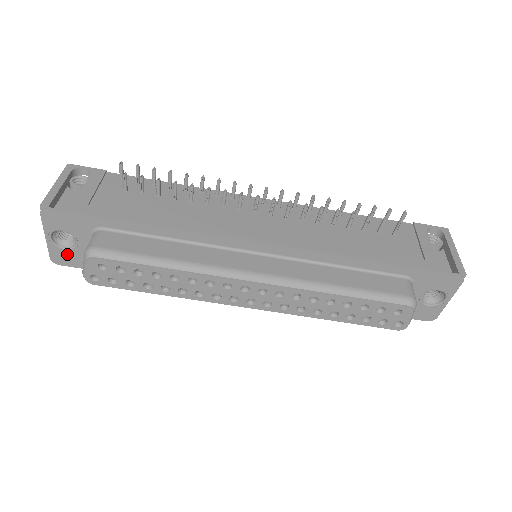
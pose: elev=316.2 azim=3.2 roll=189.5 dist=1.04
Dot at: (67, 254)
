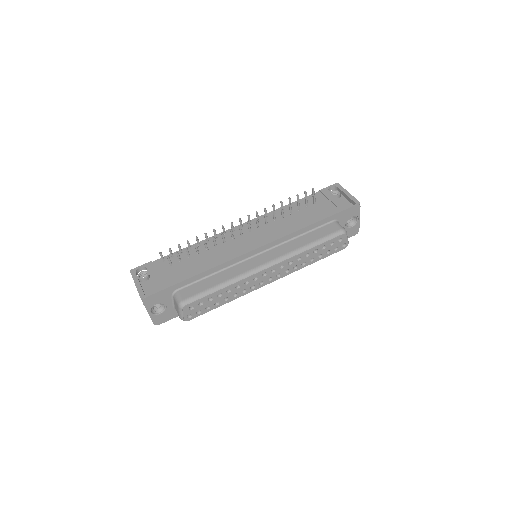
Dot at: (162, 316)
